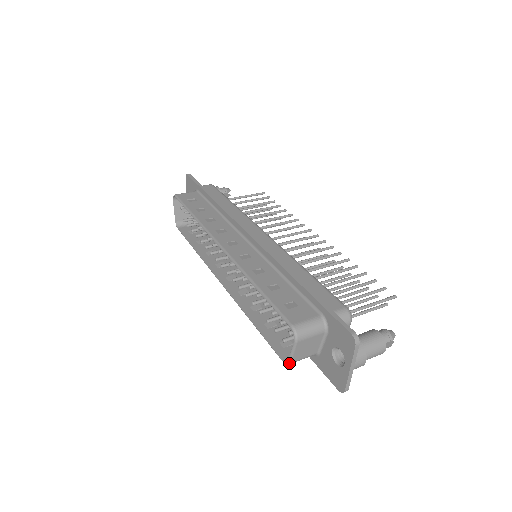
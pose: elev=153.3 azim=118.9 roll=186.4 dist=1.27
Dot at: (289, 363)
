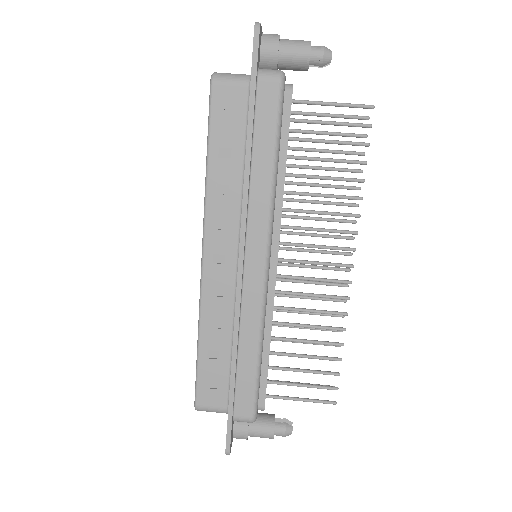
Dot at: occluded
